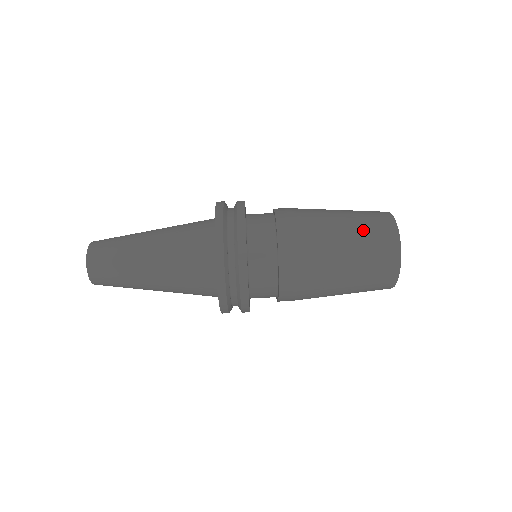
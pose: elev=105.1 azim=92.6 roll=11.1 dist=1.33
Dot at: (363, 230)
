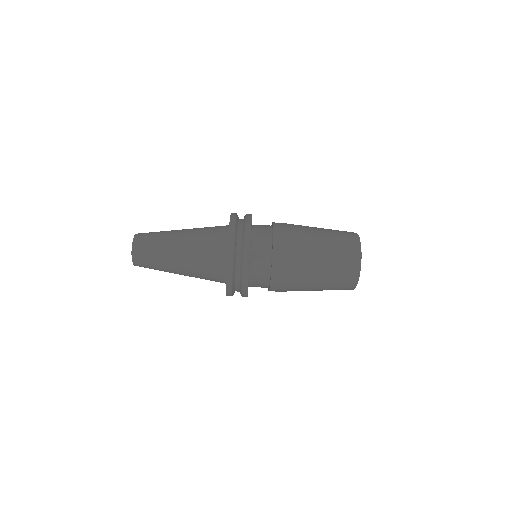
Dot at: (335, 247)
